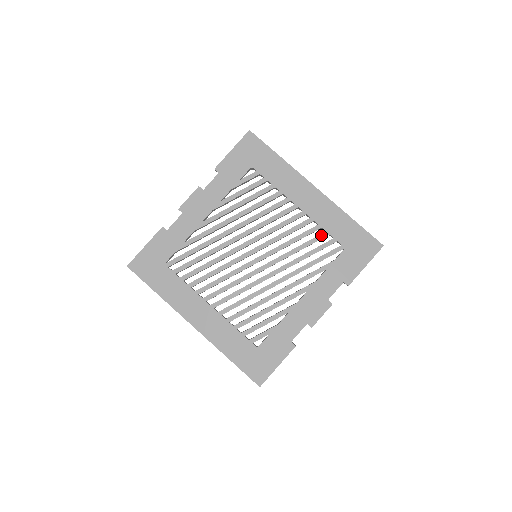
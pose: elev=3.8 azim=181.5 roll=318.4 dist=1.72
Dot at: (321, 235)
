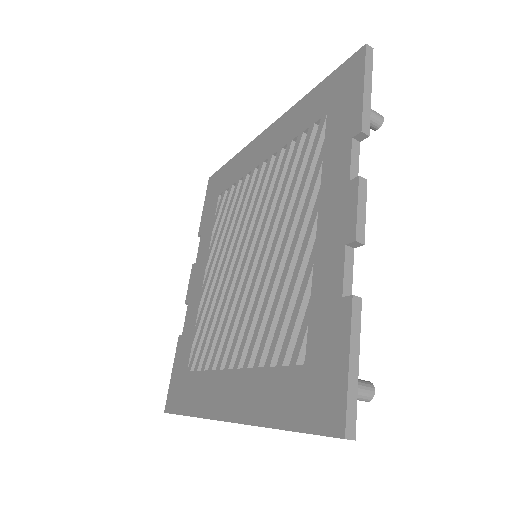
Dot at: (296, 145)
